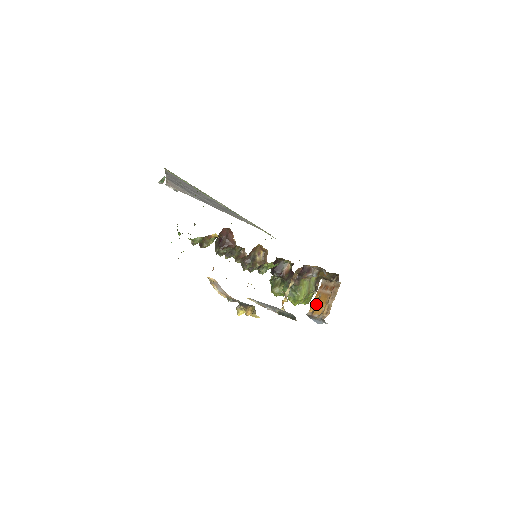
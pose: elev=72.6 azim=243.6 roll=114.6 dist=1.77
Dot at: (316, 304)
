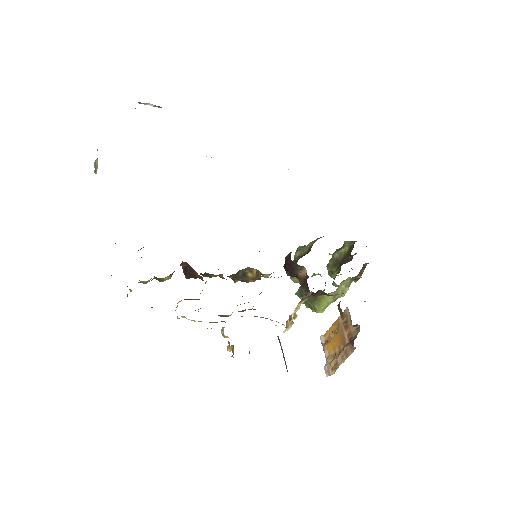
Dot at: (331, 335)
